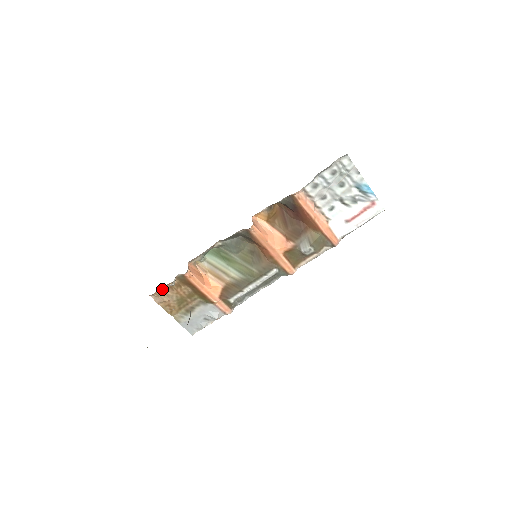
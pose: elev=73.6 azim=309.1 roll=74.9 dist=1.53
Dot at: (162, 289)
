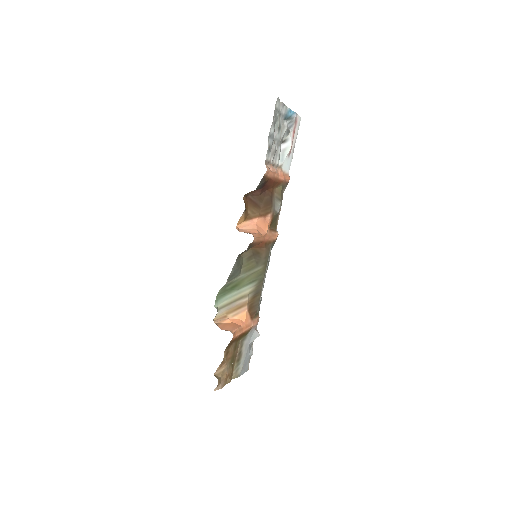
Dot at: (215, 374)
